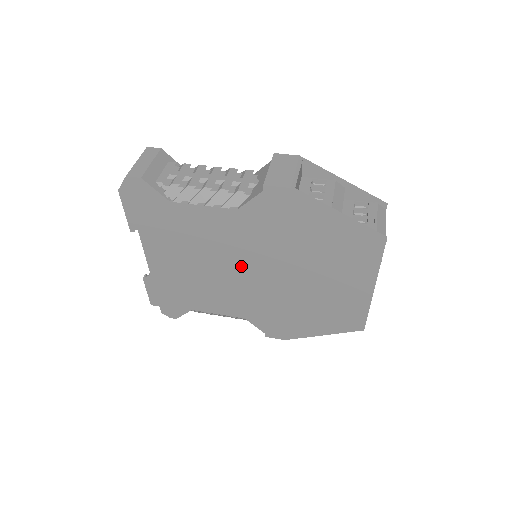
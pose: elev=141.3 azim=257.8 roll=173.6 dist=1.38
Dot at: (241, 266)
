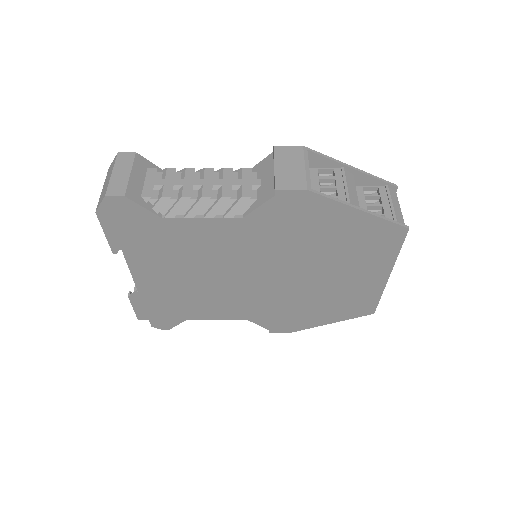
Dot at: (245, 272)
